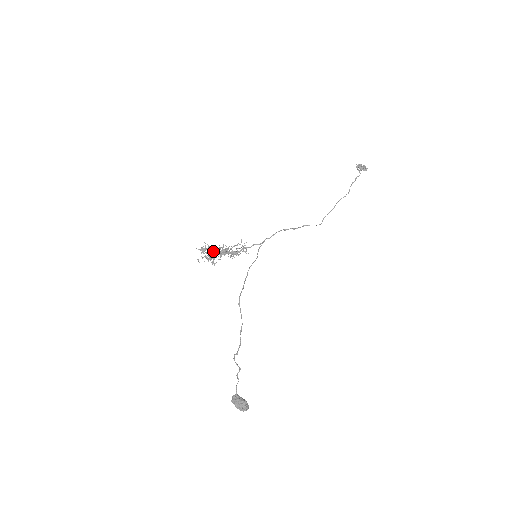
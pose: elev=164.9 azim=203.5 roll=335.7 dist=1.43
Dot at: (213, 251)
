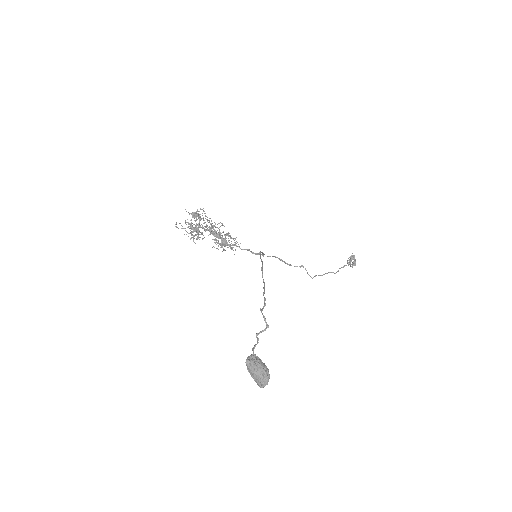
Dot at: occluded
